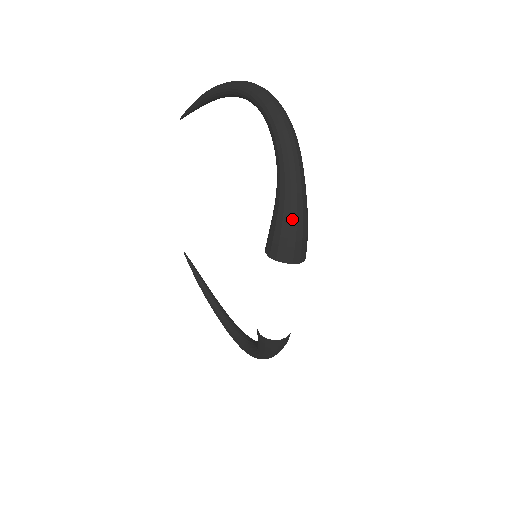
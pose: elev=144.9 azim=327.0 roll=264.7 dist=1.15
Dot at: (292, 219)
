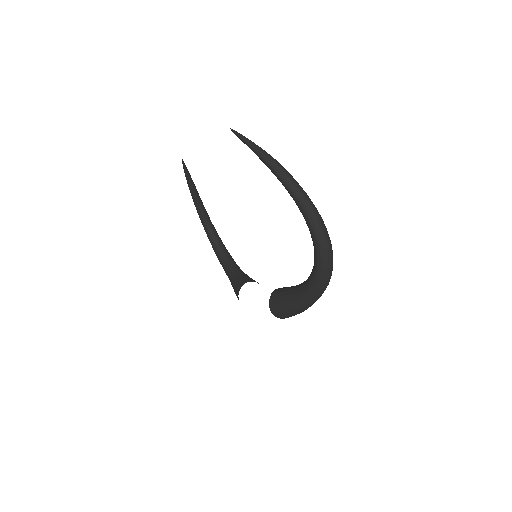
Dot at: (298, 312)
